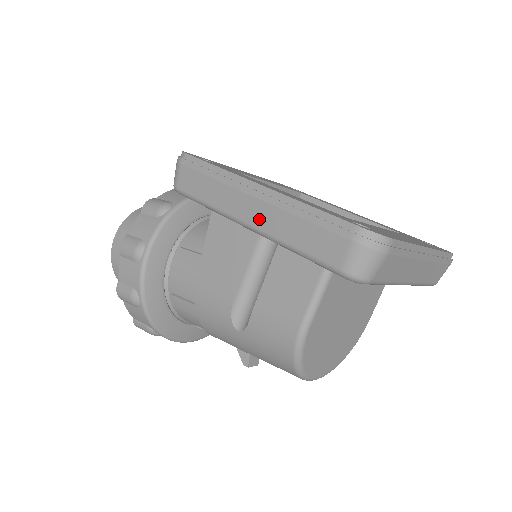
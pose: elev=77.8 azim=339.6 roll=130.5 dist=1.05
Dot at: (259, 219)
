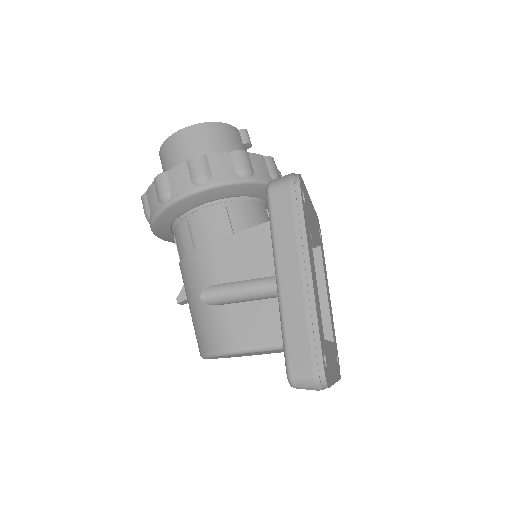
Dot at: (288, 287)
